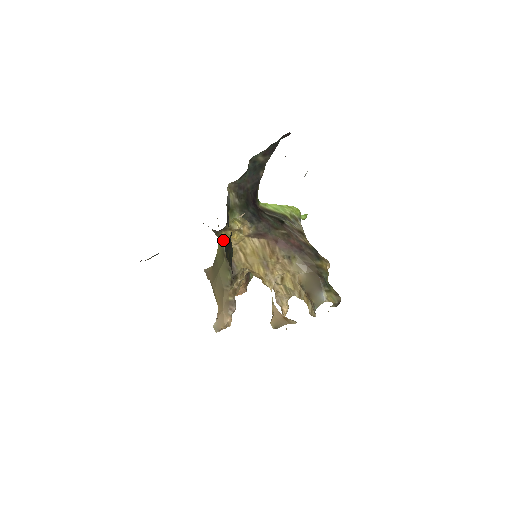
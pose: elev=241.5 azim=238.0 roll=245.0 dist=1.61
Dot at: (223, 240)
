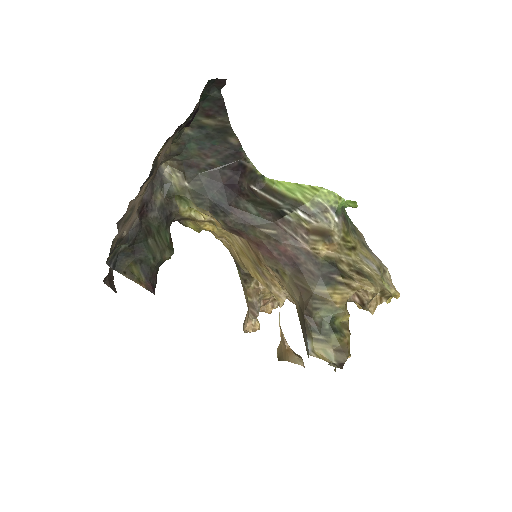
Dot at: (197, 231)
